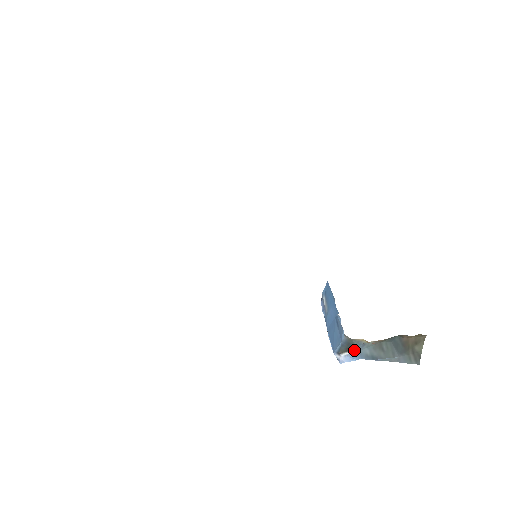
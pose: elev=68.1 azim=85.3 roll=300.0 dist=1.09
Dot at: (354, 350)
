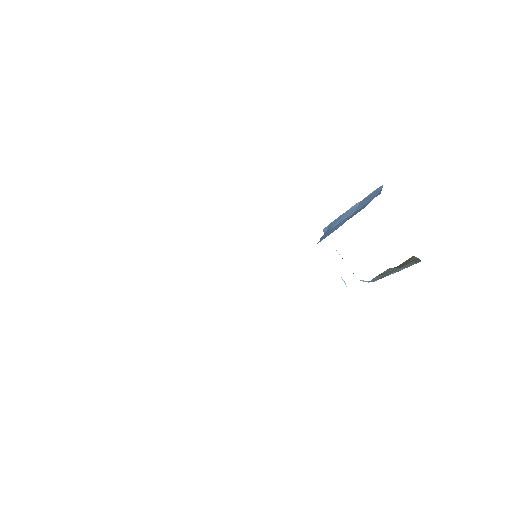
Dot at: occluded
